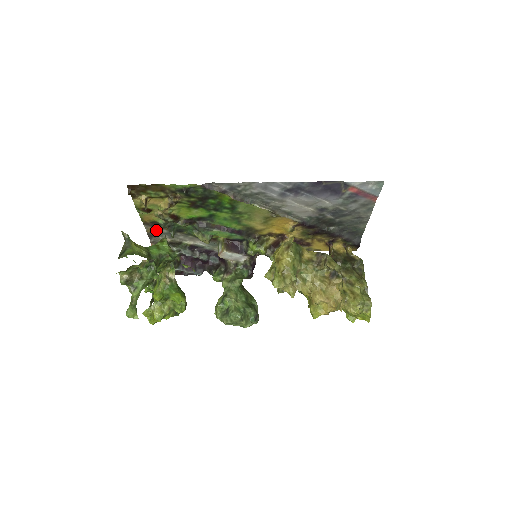
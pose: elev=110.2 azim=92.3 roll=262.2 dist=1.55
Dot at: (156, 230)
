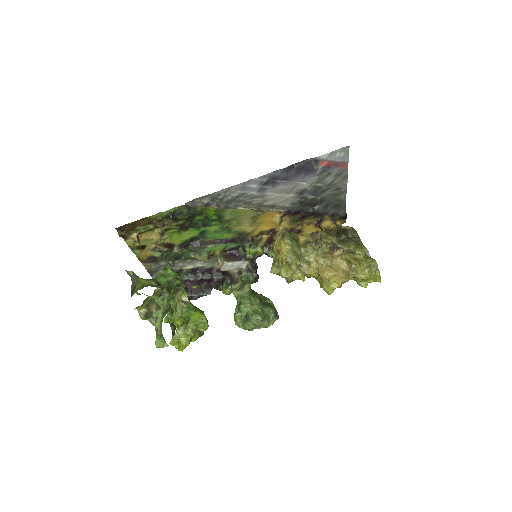
Dot at: (155, 265)
